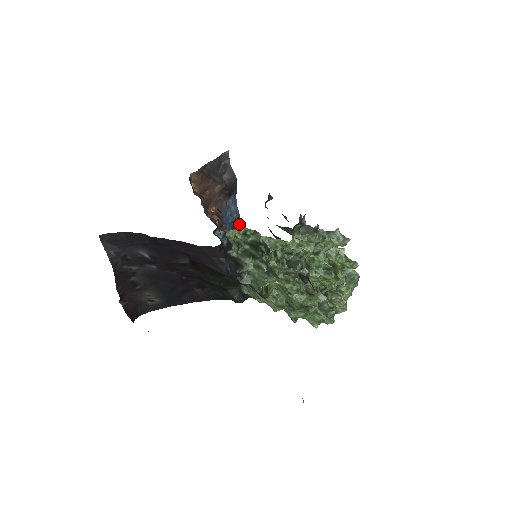
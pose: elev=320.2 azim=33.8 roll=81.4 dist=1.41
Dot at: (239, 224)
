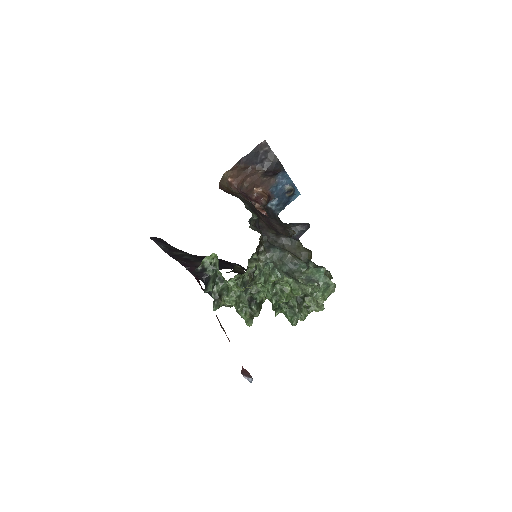
Dot at: (296, 191)
